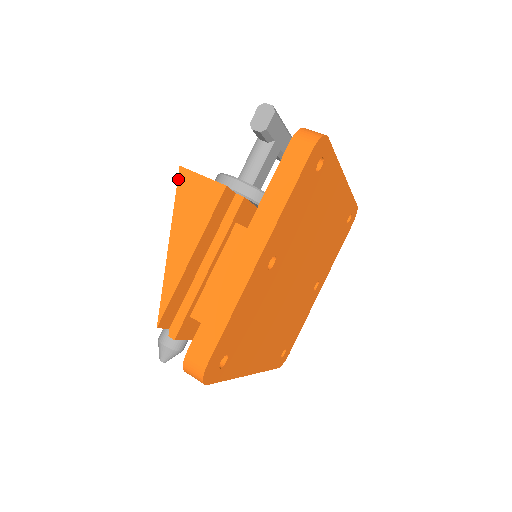
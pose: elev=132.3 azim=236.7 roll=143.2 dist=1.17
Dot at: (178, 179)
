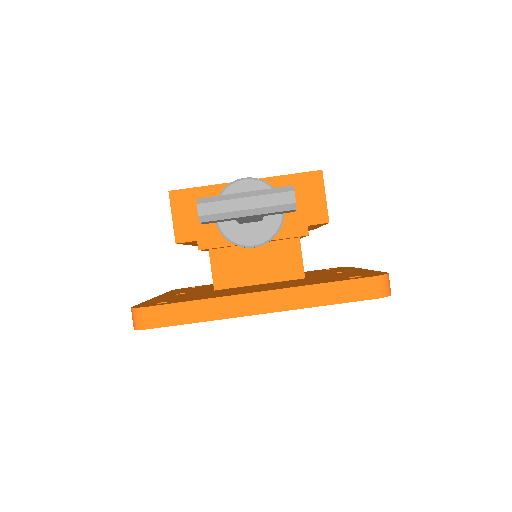
Dot at: occluded
